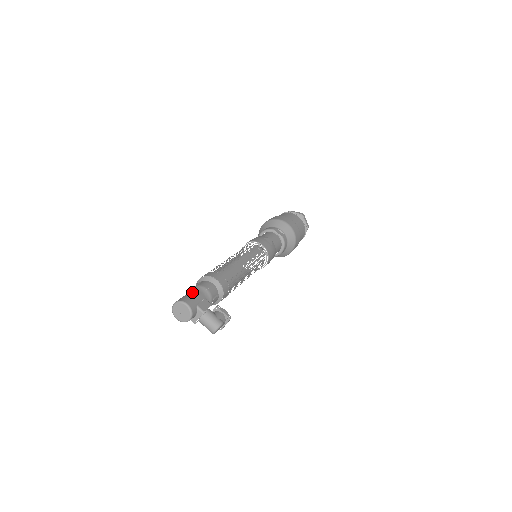
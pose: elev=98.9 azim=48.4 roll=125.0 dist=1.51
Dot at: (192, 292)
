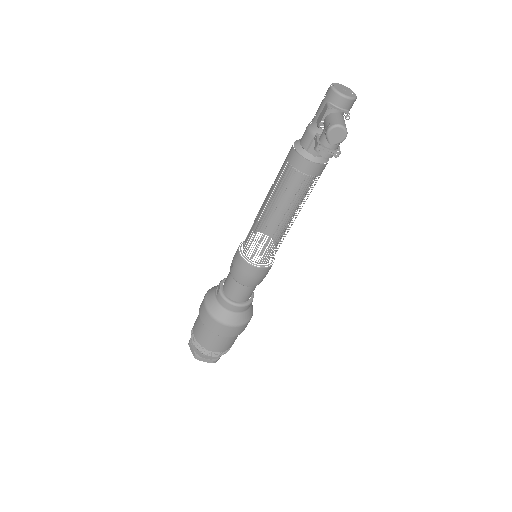
Dot at: occluded
